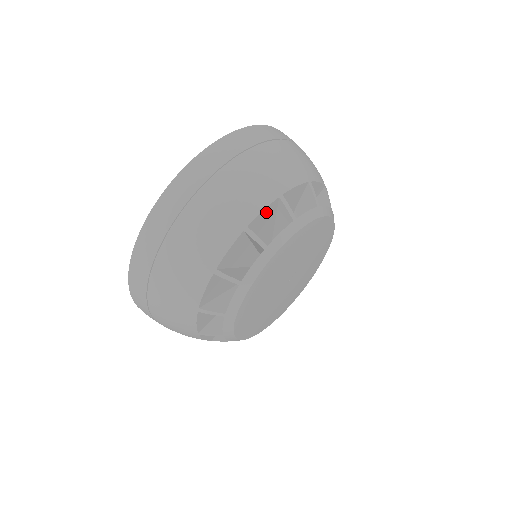
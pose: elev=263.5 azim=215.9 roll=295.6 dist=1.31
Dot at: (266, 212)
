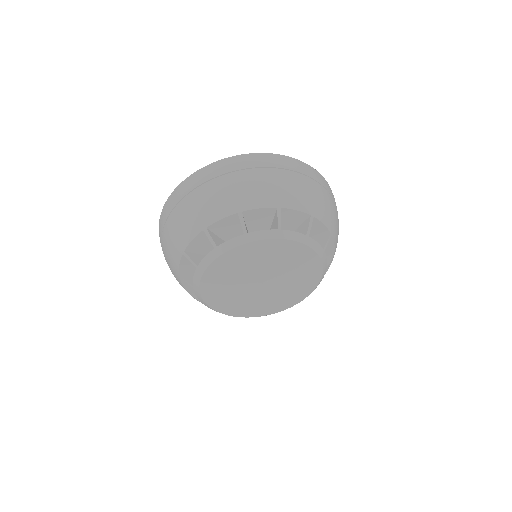
Dot at: (262, 212)
